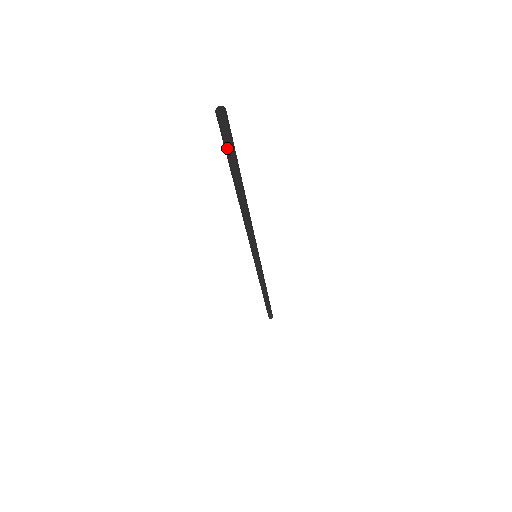
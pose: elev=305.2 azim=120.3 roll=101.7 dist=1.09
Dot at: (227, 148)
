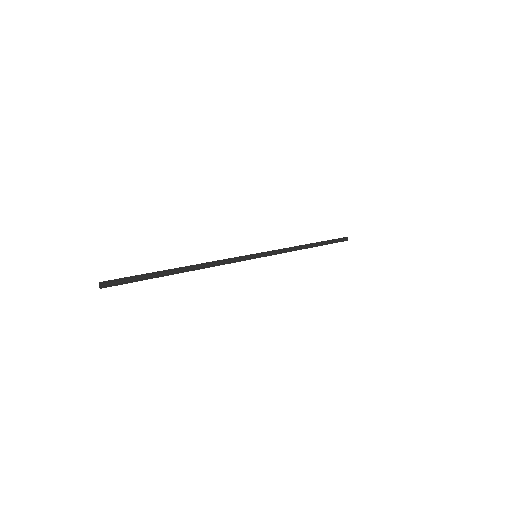
Dot at: (136, 275)
